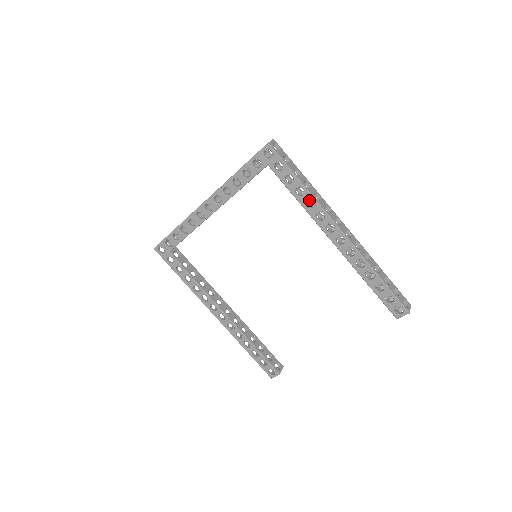
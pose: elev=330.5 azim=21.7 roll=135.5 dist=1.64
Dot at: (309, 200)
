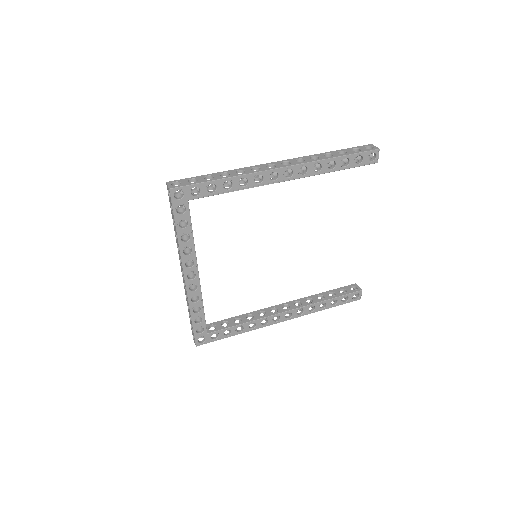
Dot at: occluded
